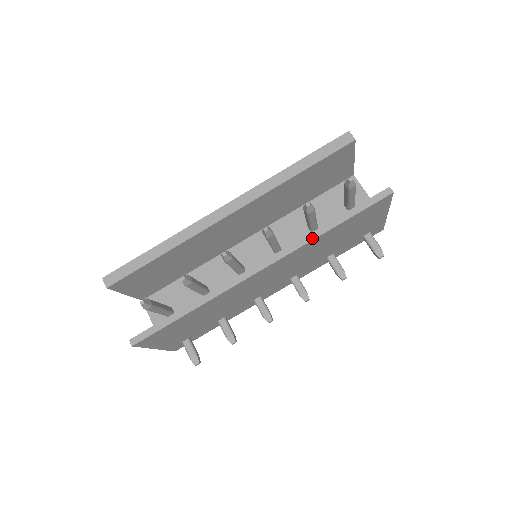
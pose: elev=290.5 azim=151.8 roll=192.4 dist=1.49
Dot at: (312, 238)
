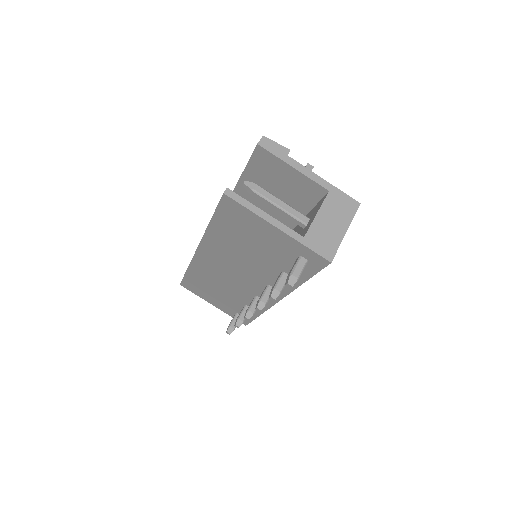
Dot at: (206, 230)
